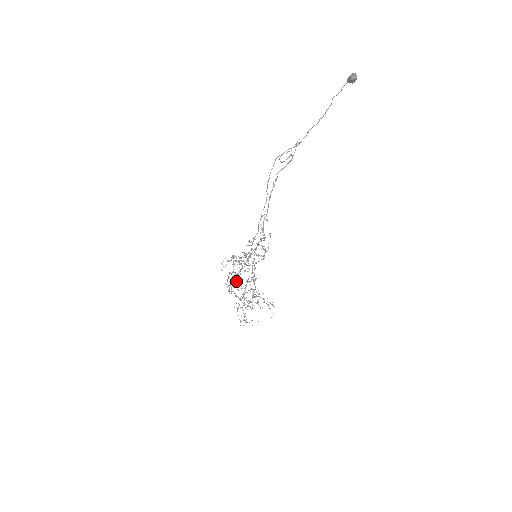
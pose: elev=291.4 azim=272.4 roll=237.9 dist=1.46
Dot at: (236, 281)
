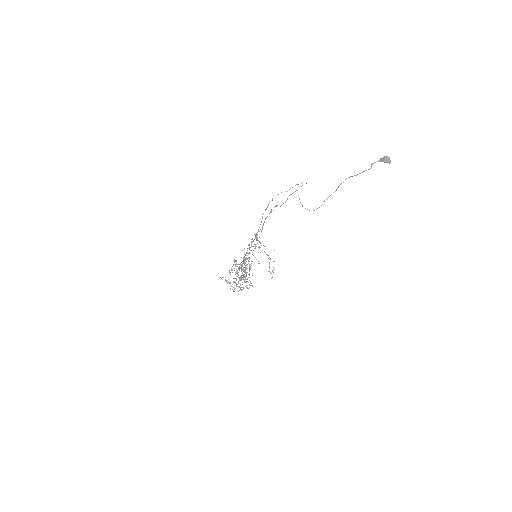
Dot at: occluded
